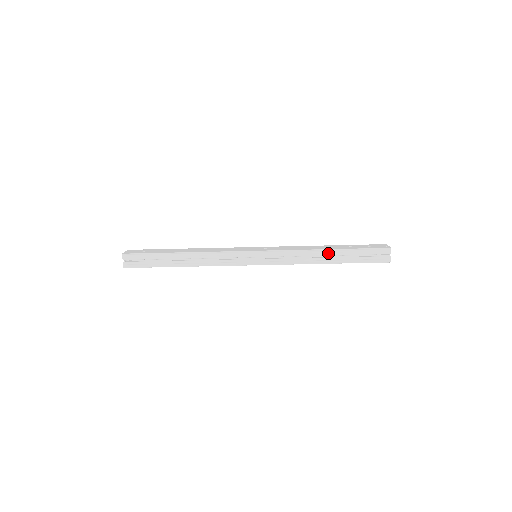
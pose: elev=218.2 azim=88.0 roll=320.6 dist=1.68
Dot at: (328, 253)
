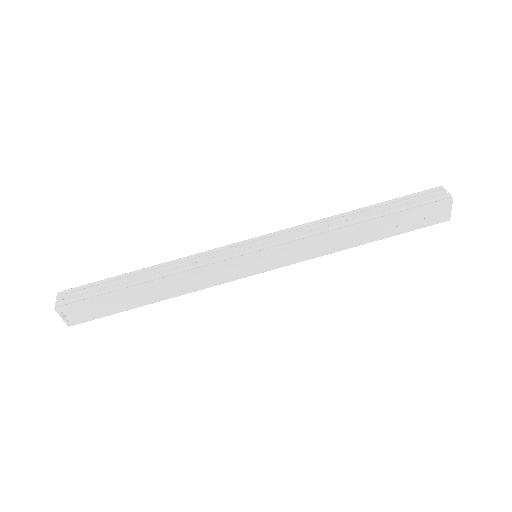
Dot at: (356, 213)
